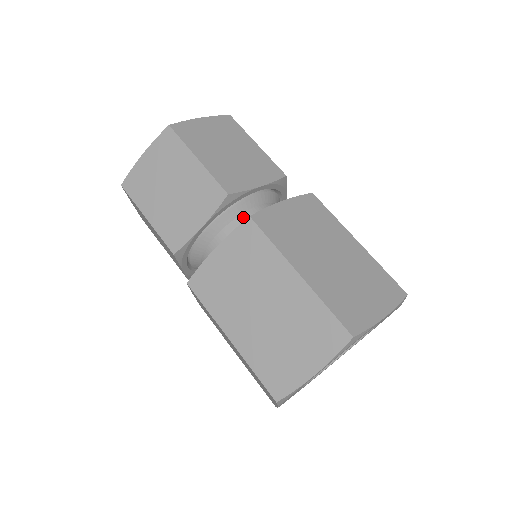
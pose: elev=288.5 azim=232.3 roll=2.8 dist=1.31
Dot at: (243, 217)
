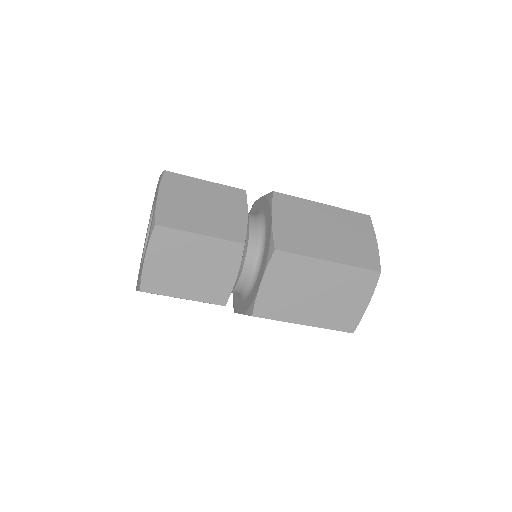
Dot at: (251, 246)
